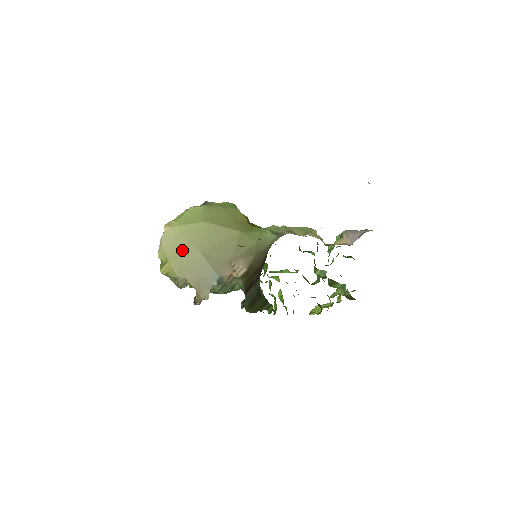
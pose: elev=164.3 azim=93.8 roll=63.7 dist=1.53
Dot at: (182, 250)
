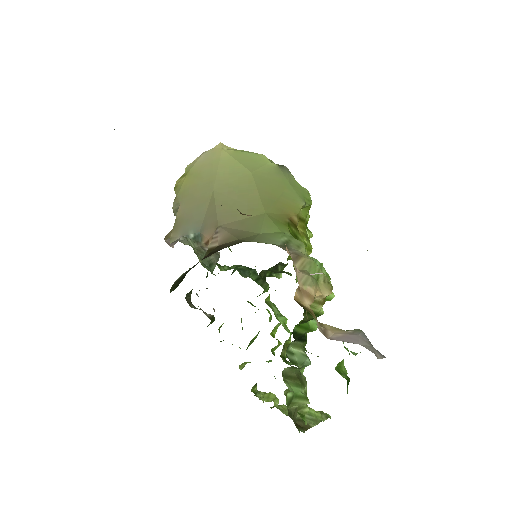
Dot at: (205, 176)
